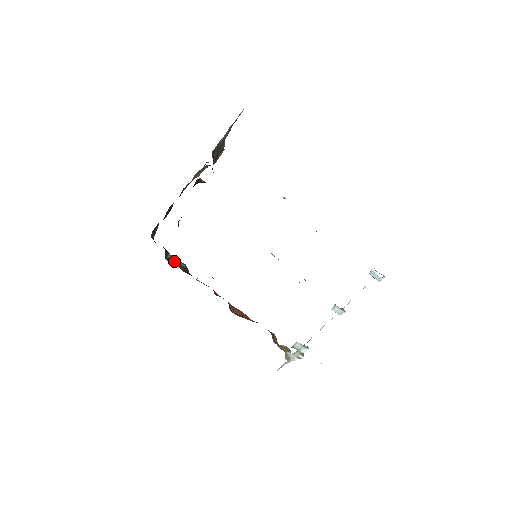
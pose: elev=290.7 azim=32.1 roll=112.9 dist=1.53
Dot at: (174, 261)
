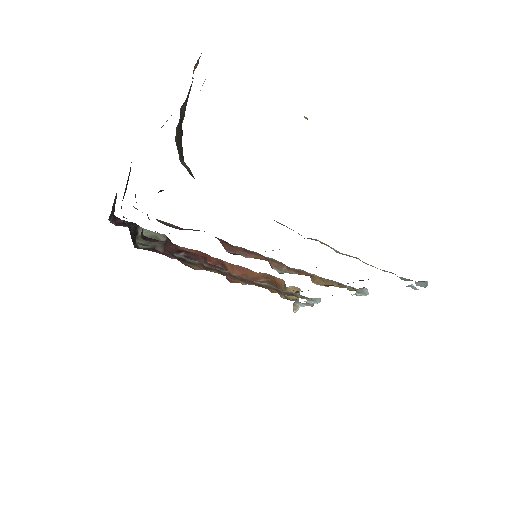
Dot at: occluded
